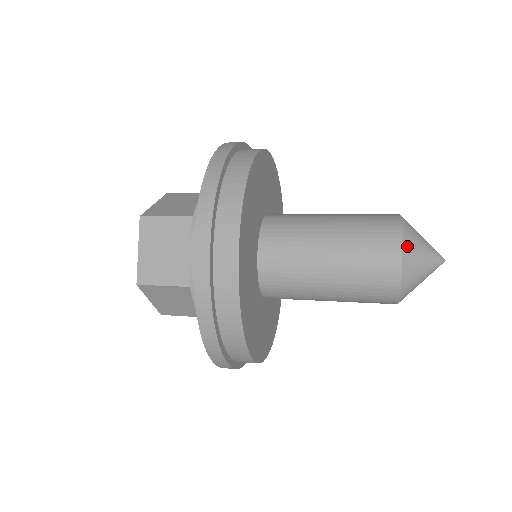
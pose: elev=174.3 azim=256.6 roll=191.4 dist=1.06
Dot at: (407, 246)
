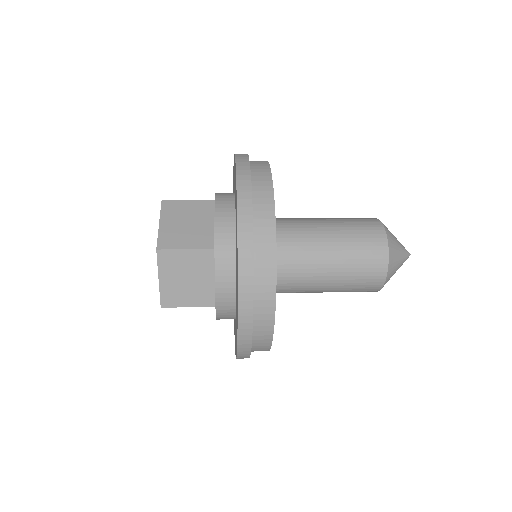
Dot at: (386, 228)
